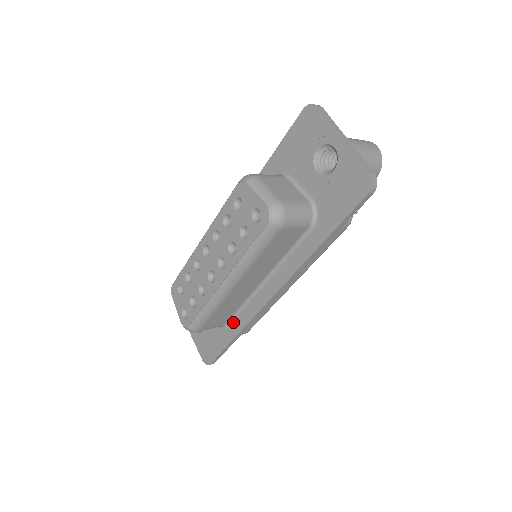
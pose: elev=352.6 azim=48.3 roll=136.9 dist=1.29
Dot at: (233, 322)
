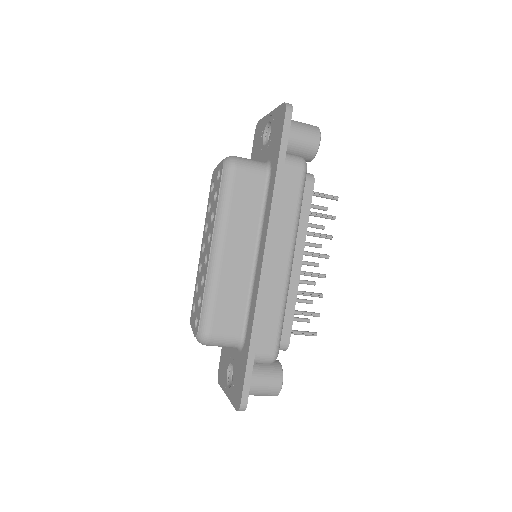
Dot at: (248, 326)
